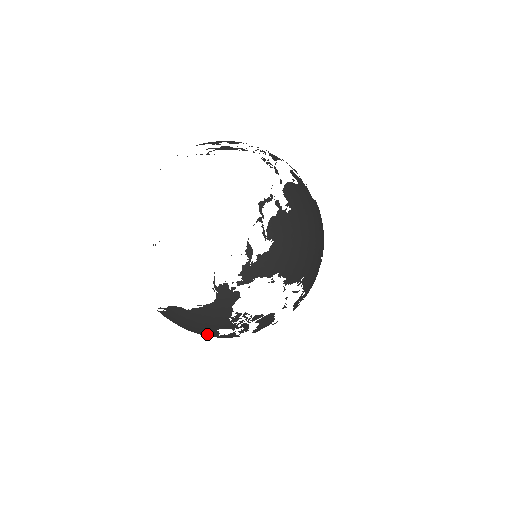
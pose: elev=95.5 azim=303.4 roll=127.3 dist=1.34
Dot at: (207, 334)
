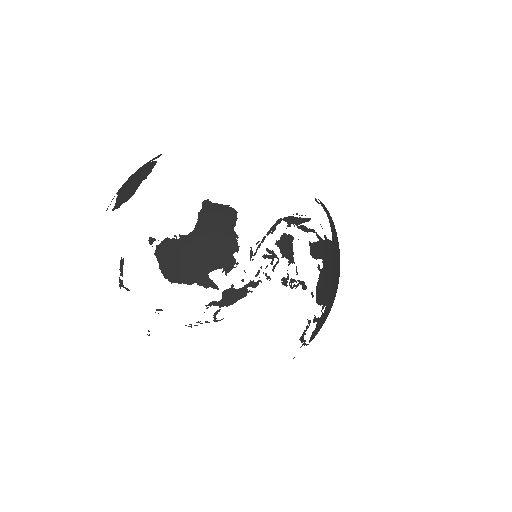
Dot at: occluded
